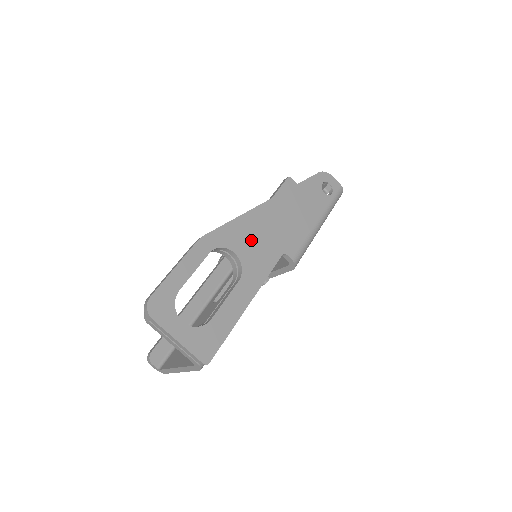
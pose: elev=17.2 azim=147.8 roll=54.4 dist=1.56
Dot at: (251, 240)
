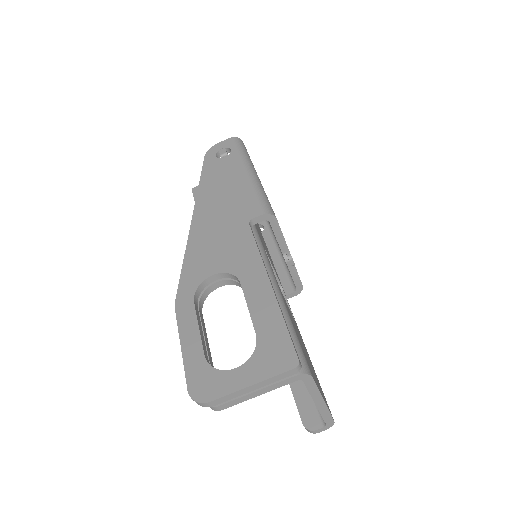
Dot at: (213, 252)
